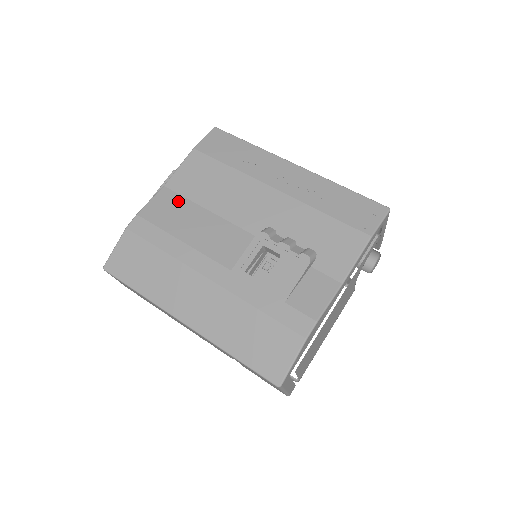
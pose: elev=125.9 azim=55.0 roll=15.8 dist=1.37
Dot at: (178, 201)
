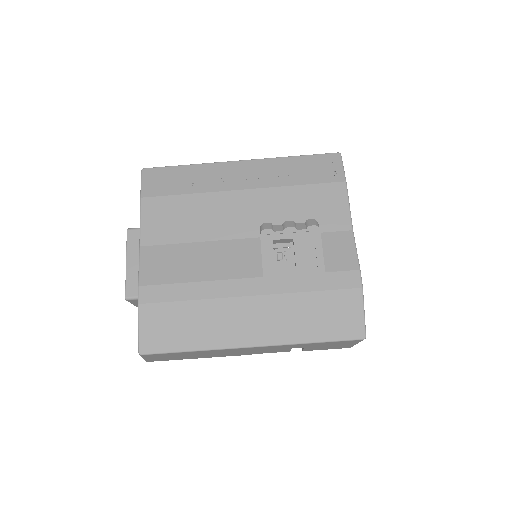
Dot at: (166, 251)
